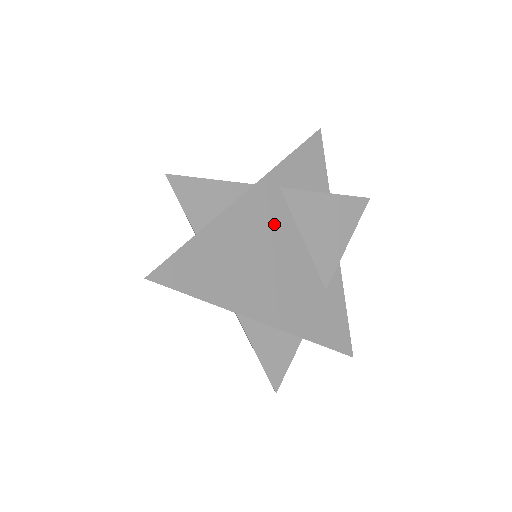
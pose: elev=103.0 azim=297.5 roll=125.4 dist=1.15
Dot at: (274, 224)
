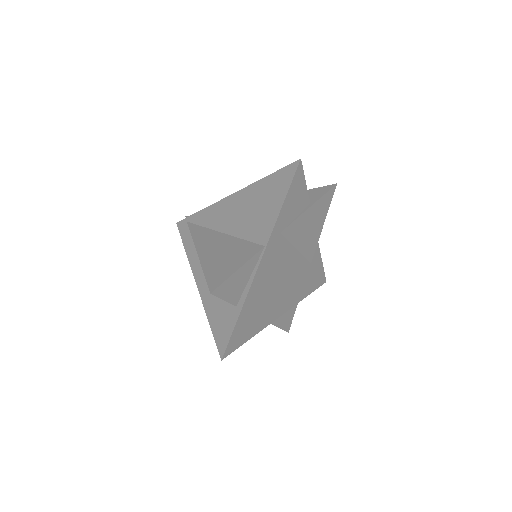
Dot at: (280, 259)
